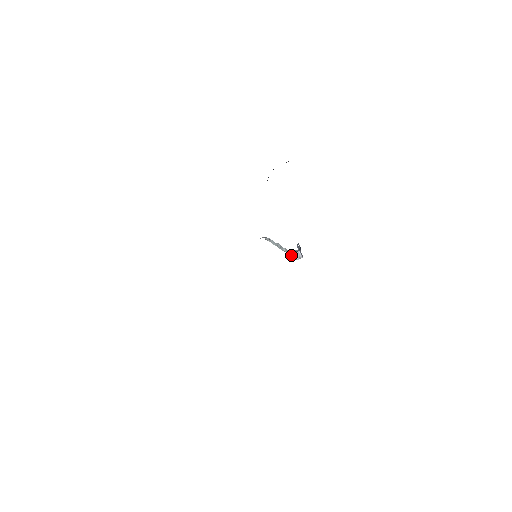
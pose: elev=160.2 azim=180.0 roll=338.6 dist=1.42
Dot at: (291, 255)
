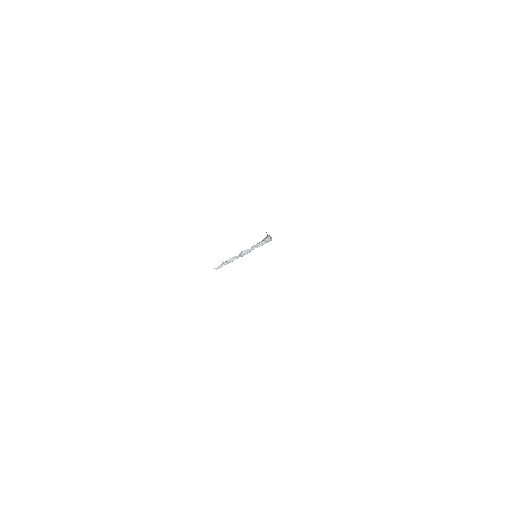
Dot at: (264, 243)
